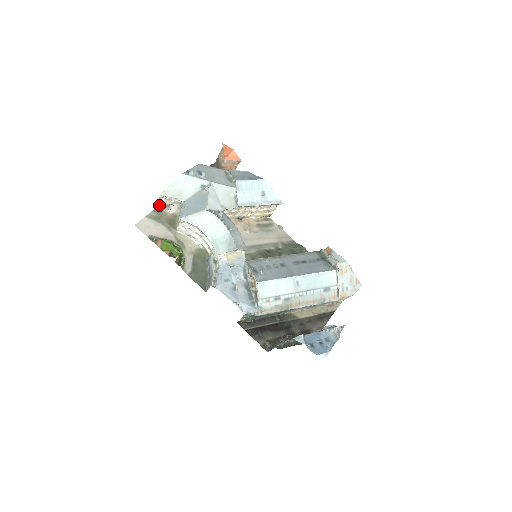
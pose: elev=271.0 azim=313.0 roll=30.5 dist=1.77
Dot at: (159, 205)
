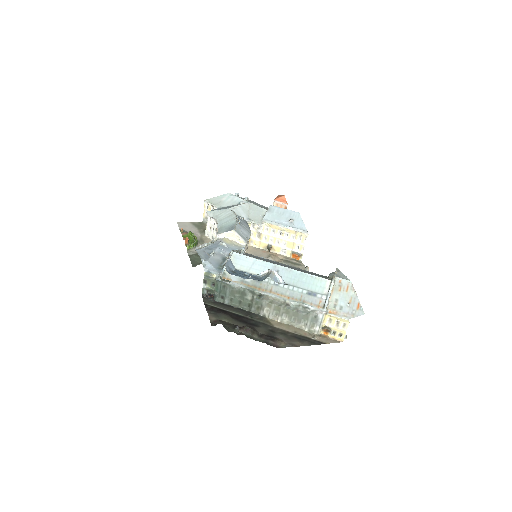
Dot at: (204, 218)
